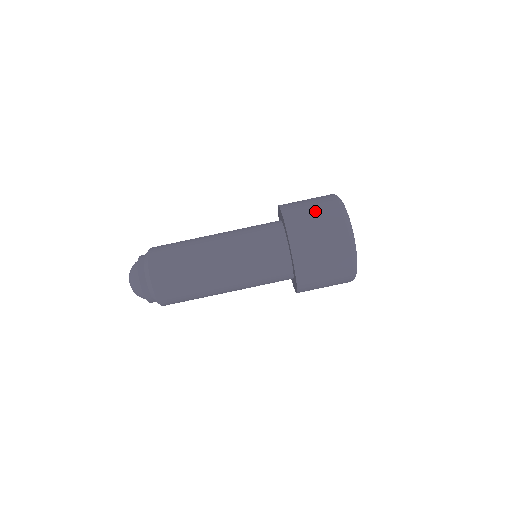
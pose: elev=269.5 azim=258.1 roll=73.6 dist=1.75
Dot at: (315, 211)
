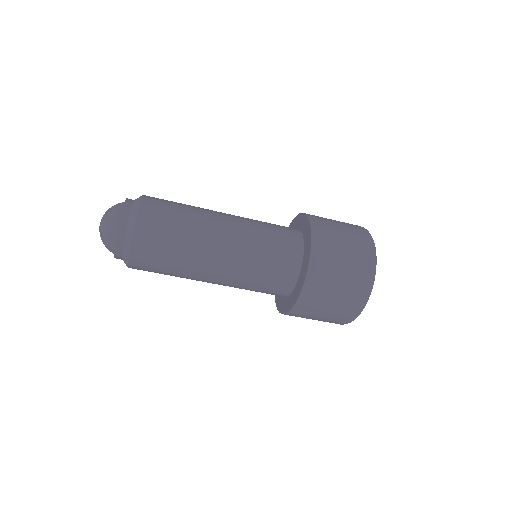
Dot at: (325, 316)
